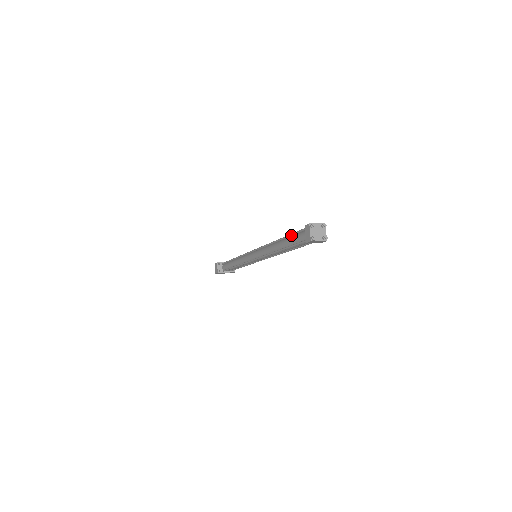
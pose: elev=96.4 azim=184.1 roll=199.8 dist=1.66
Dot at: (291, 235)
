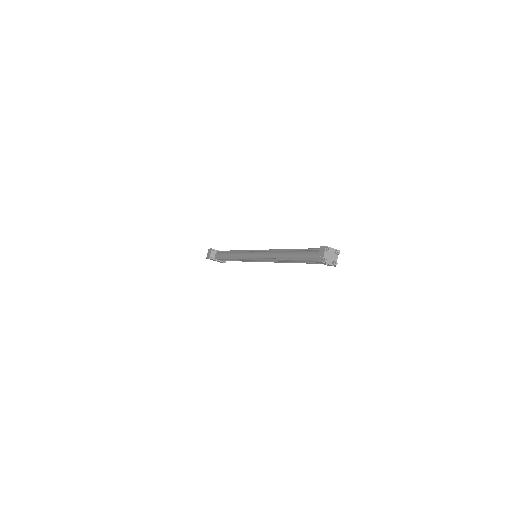
Dot at: (302, 250)
